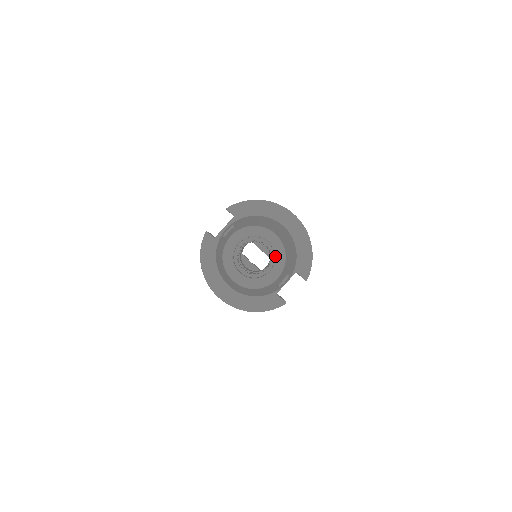
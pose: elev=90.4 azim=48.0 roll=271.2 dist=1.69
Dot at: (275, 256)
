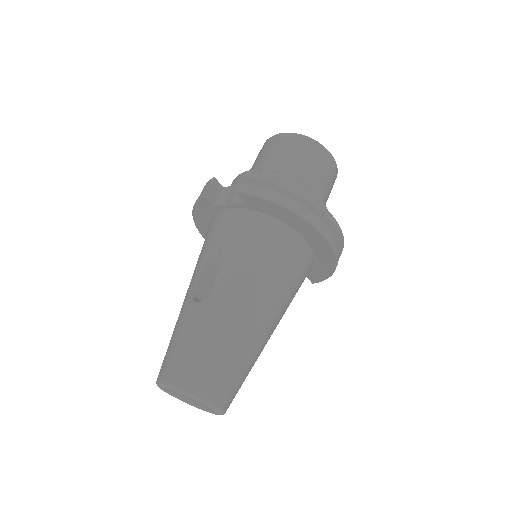
Dot at: (212, 411)
